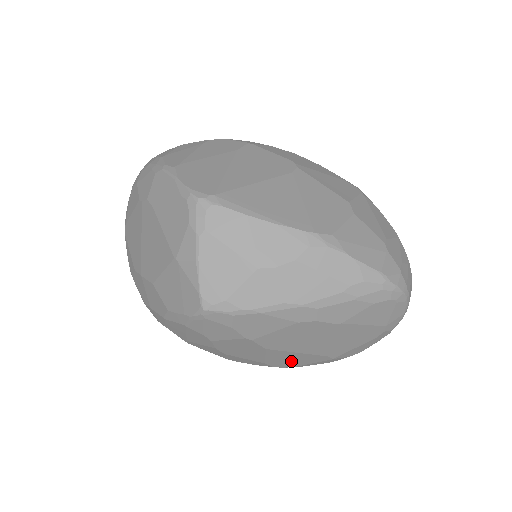
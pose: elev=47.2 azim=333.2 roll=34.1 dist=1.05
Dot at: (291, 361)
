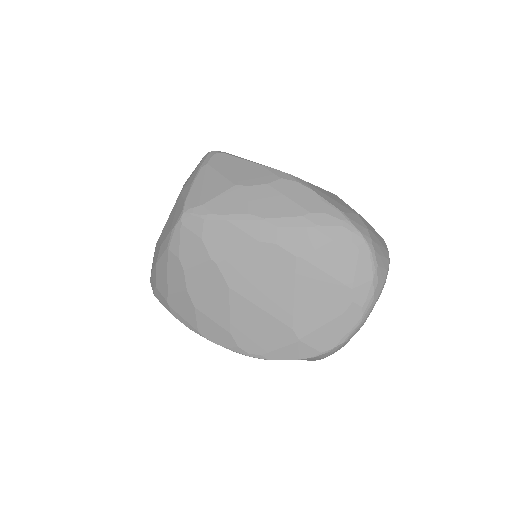
Dot at: (256, 334)
